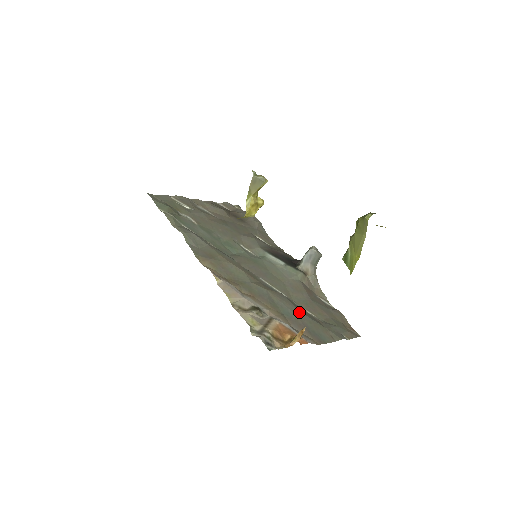
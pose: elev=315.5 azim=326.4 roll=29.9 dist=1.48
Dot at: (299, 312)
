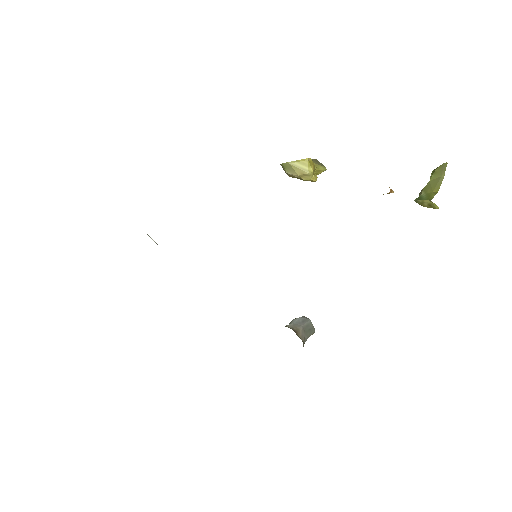
Dot at: occluded
